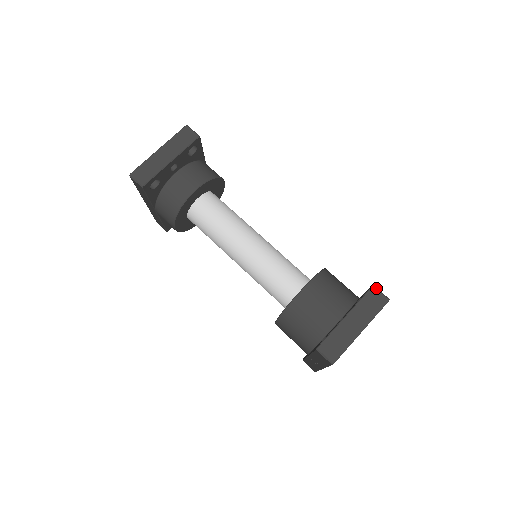
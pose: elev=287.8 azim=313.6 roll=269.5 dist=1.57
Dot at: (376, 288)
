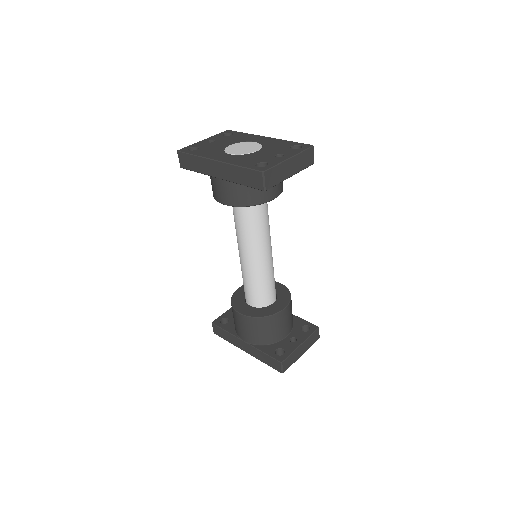
Dot at: occluded
